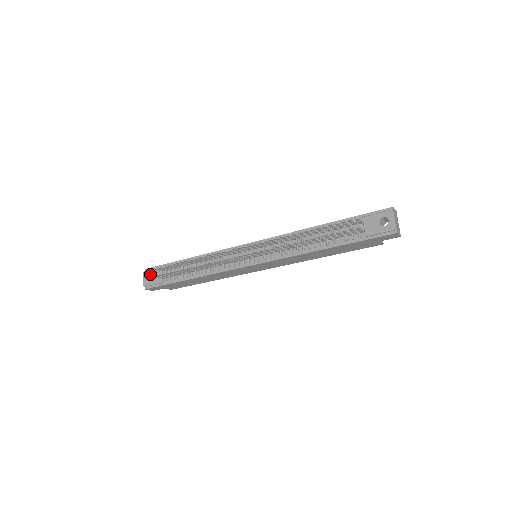
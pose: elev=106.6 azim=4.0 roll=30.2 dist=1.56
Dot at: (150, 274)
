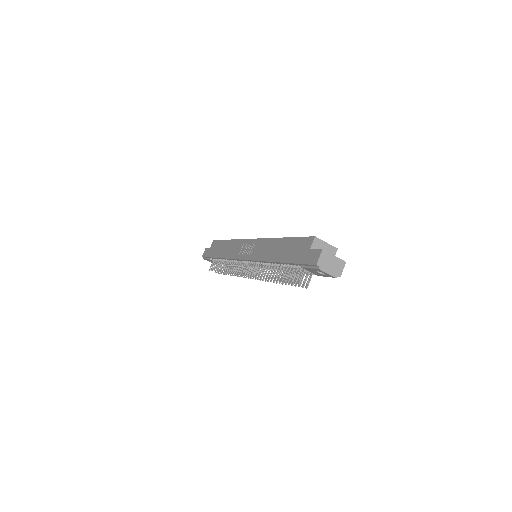
Dot at: occluded
